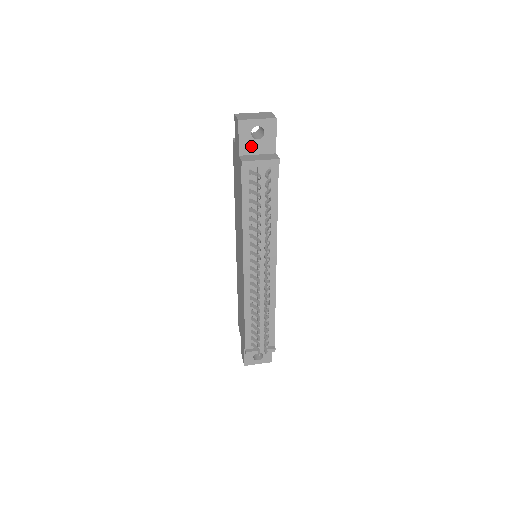
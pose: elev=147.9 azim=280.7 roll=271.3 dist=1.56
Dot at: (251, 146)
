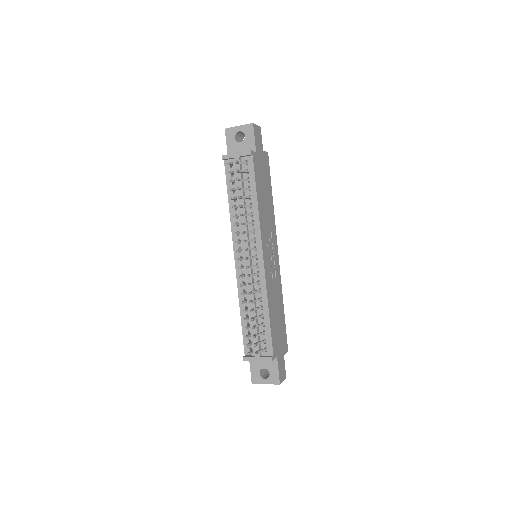
Dot at: (236, 148)
